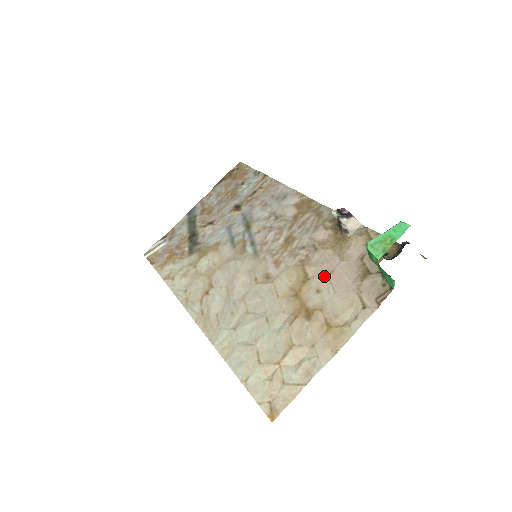
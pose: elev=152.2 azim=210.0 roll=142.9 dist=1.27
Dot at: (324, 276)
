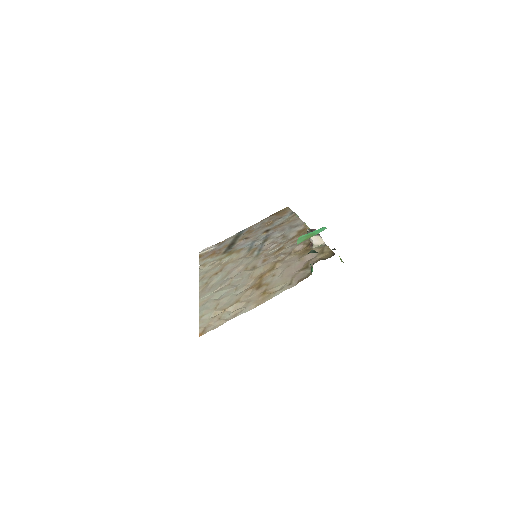
Dot at: (283, 268)
